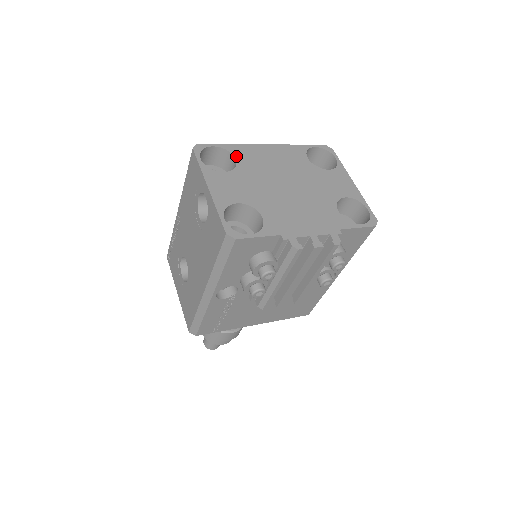
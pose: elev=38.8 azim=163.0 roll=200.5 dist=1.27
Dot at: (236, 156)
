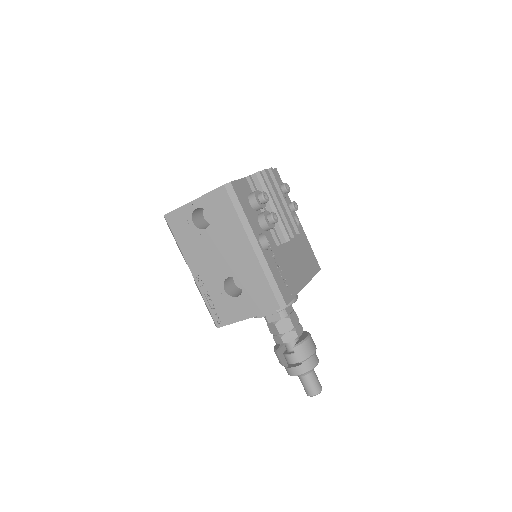
Dot at: occluded
